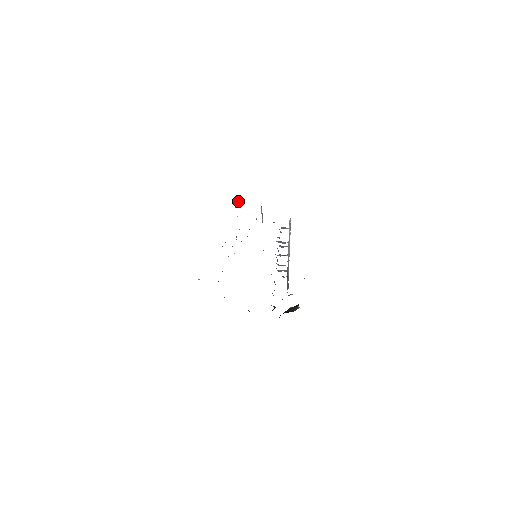
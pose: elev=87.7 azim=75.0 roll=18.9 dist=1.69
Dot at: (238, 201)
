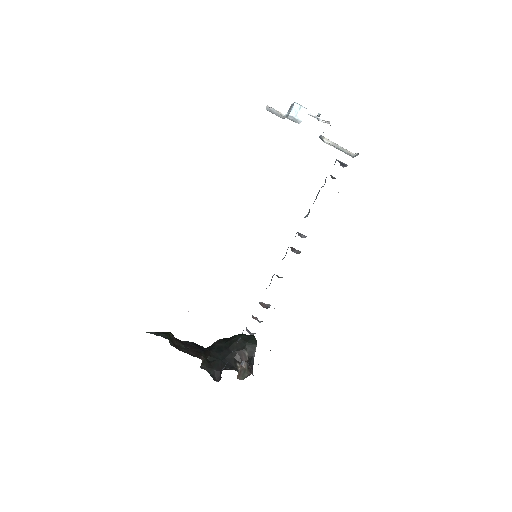
Dot at: (298, 109)
